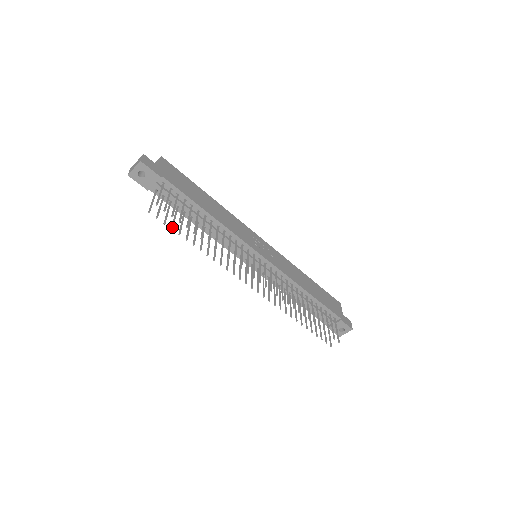
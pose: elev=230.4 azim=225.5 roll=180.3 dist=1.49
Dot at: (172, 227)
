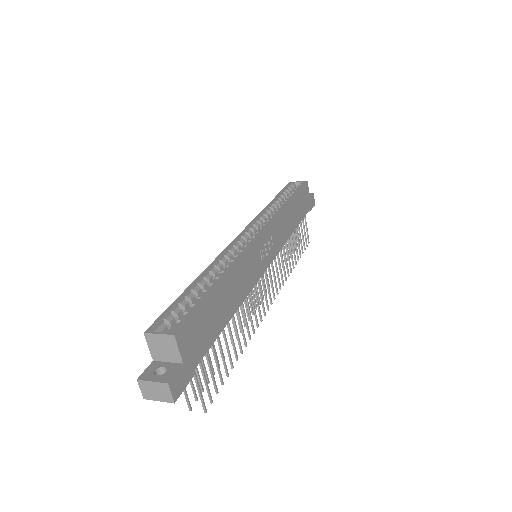
Dot at: (208, 381)
